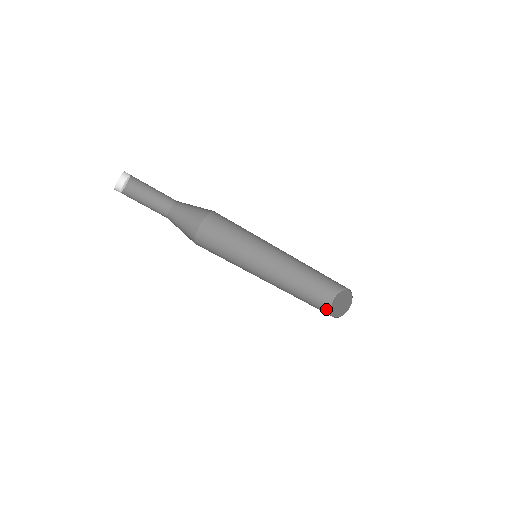
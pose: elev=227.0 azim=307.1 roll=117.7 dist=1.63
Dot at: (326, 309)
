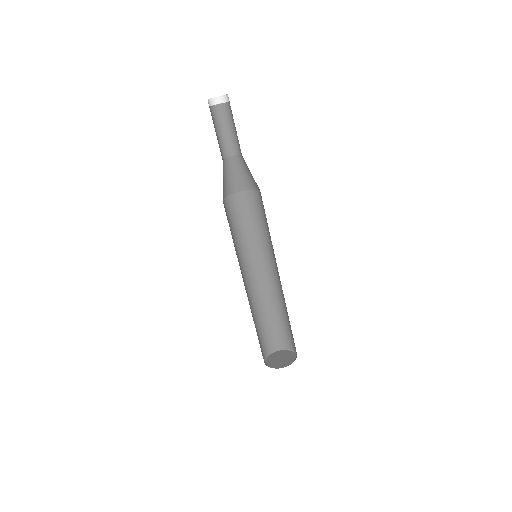
Dot at: (263, 356)
